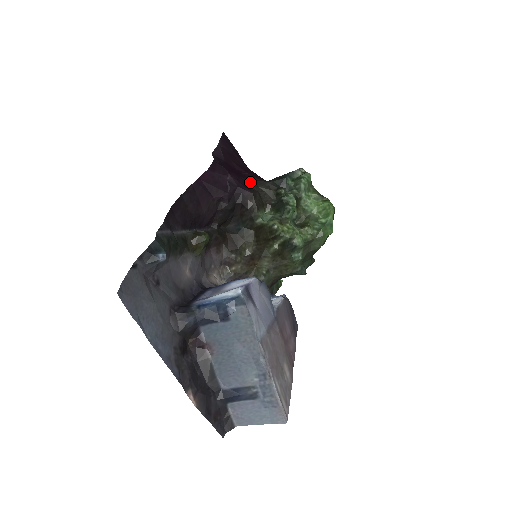
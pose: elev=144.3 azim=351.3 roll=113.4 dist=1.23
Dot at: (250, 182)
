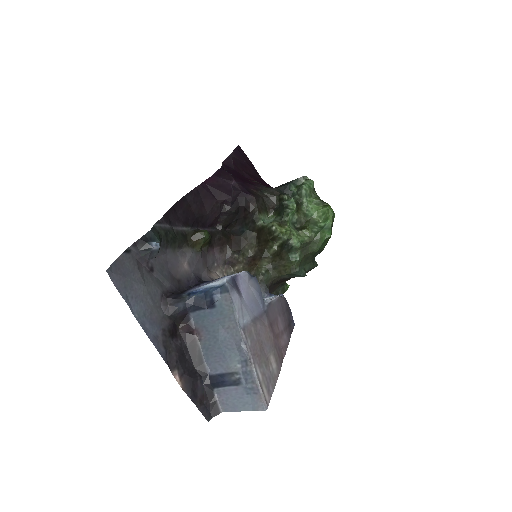
Dot at: (255, 188)
